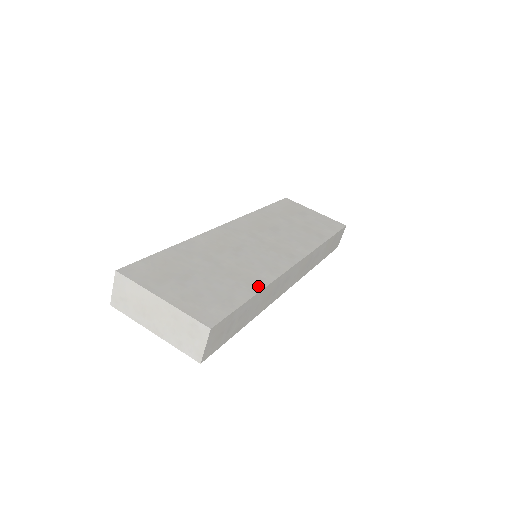
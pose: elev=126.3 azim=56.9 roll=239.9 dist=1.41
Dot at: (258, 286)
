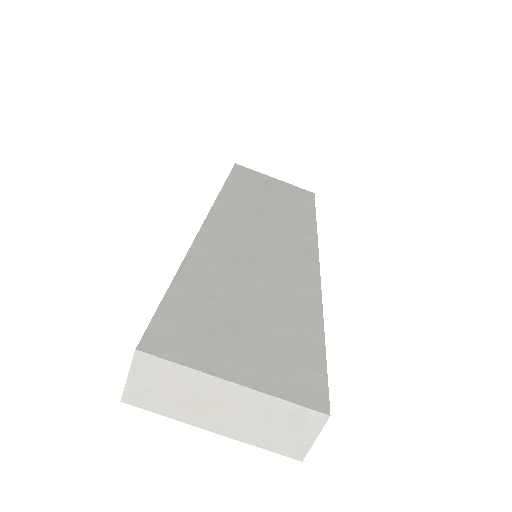
Dot at: (315, 312)
